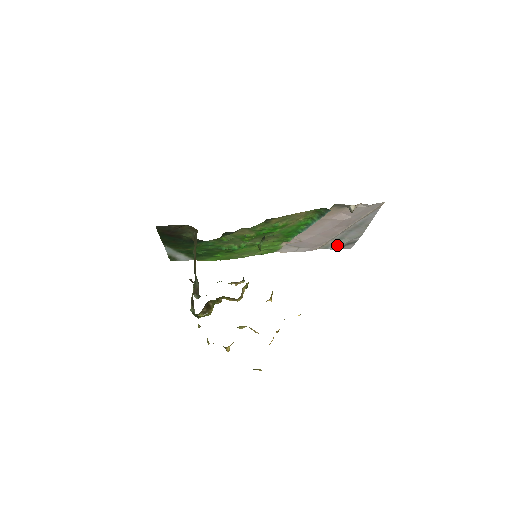
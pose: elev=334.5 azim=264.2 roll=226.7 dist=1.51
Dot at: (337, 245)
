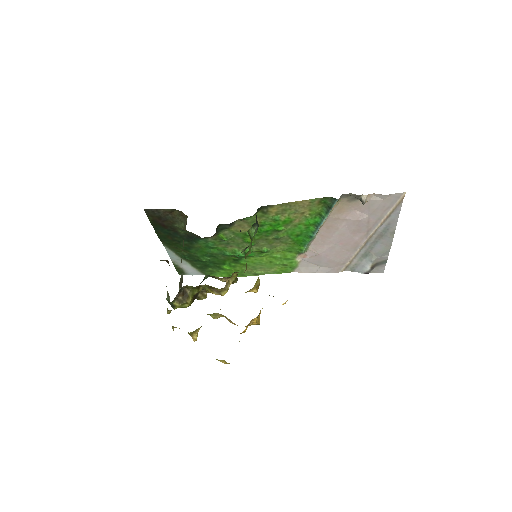
Dot at: (364, 265)
